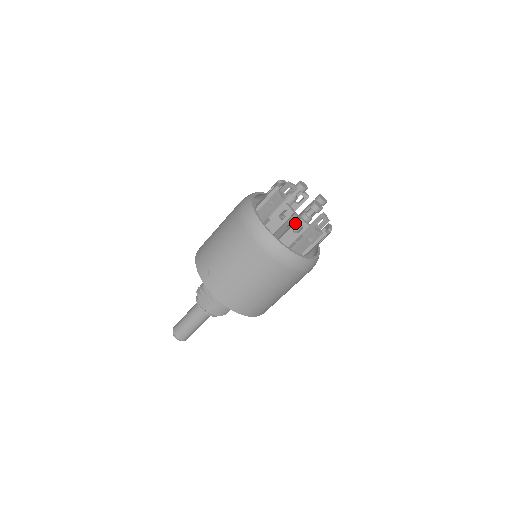
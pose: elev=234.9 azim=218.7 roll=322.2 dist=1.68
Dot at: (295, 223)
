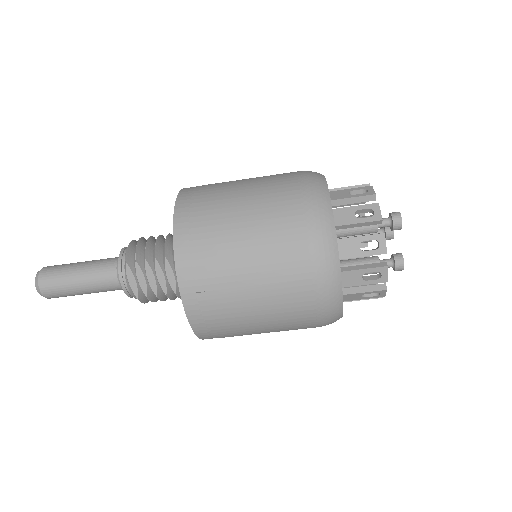
Dot at: (376, 291)
